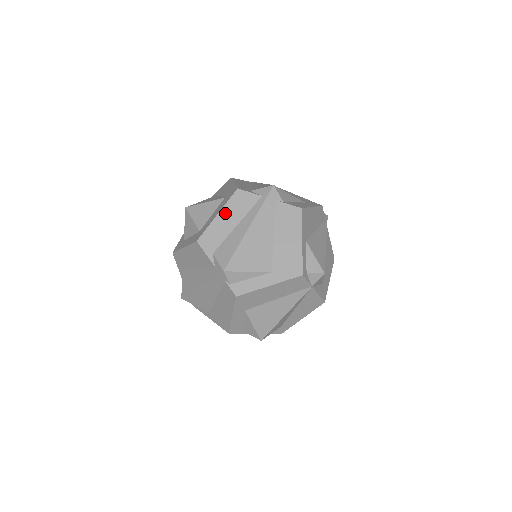
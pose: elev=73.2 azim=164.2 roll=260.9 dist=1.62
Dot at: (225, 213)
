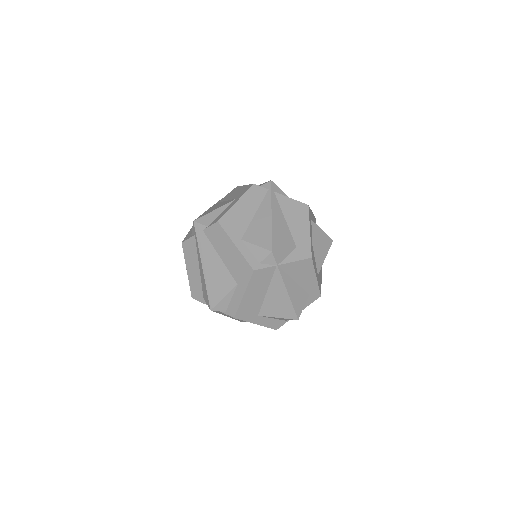
Dot at: (189, 266)
